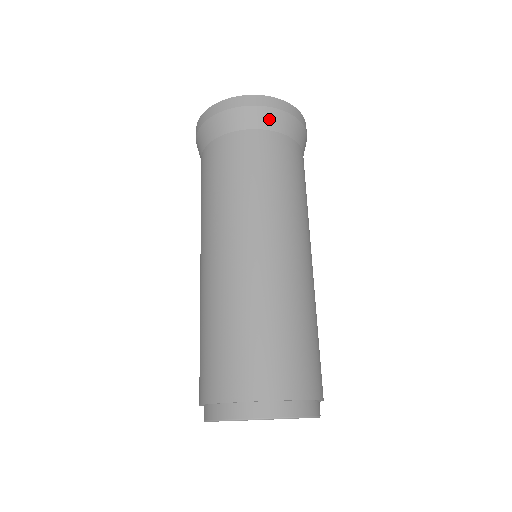
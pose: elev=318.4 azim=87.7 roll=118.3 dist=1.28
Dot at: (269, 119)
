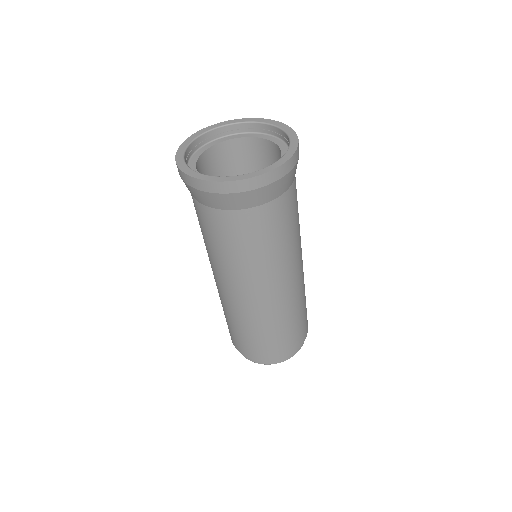
Dot at: (267, 194)
